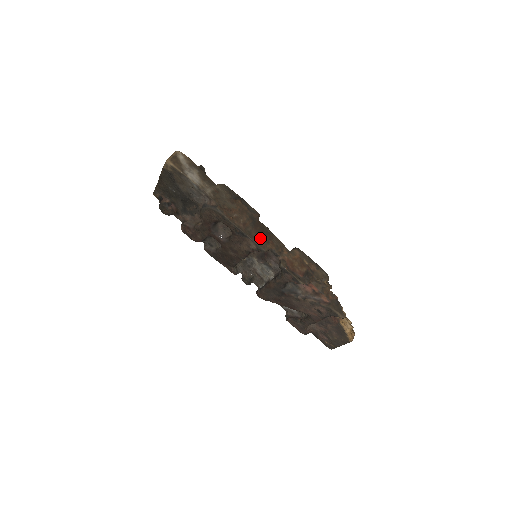
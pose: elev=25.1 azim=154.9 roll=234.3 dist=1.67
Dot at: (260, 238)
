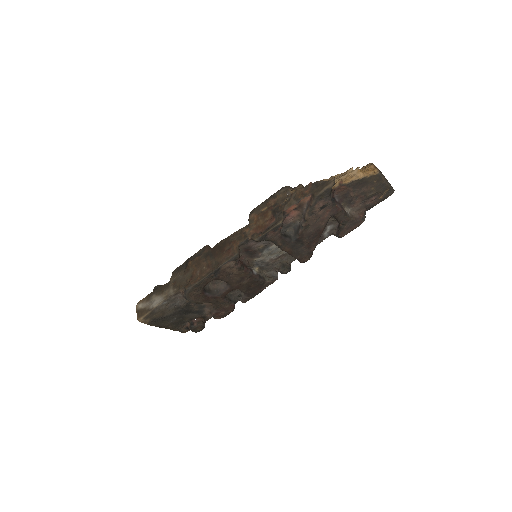
Dot at: (225, 254)
